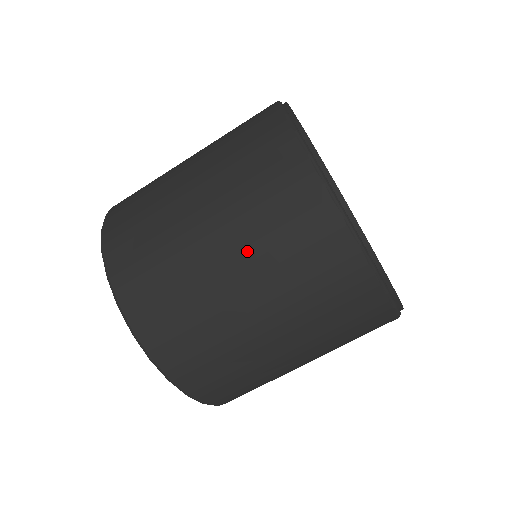
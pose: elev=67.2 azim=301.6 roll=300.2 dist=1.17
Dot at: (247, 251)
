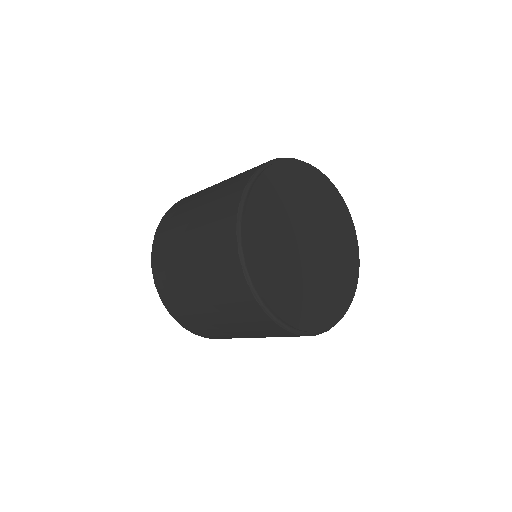
Dot at: occluded
